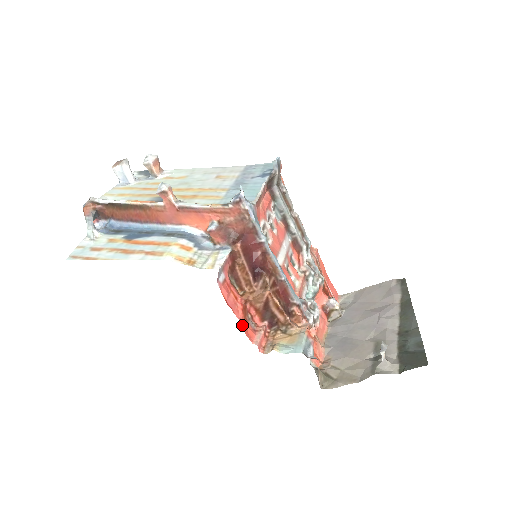
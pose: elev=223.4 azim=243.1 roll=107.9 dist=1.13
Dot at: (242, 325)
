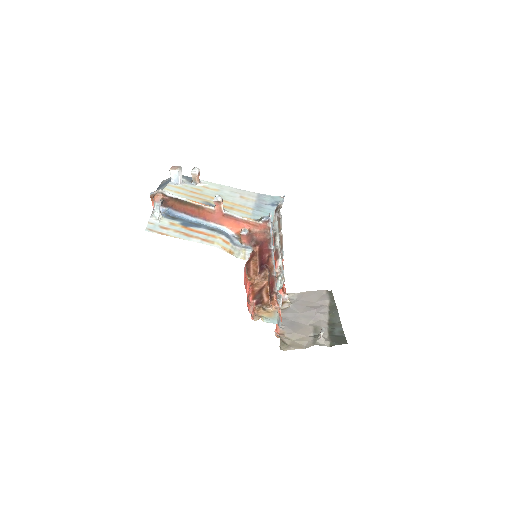
Dot at: occluded
